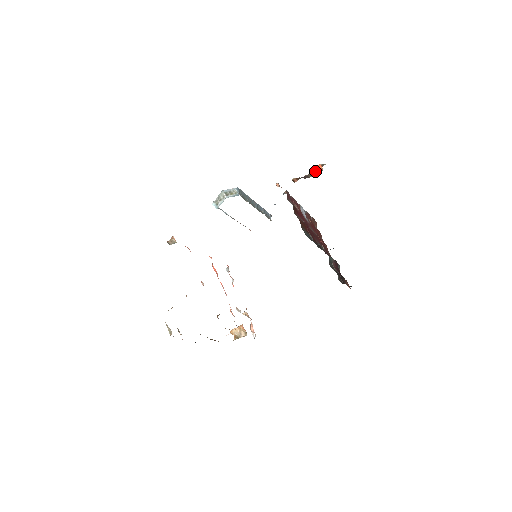
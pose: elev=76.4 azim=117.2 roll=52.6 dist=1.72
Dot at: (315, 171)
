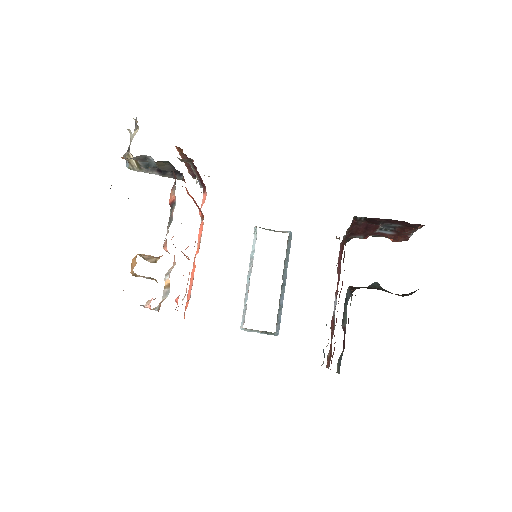
Dot at: occluded
